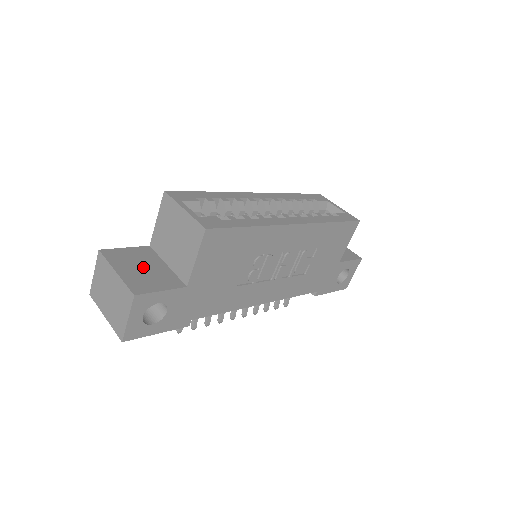
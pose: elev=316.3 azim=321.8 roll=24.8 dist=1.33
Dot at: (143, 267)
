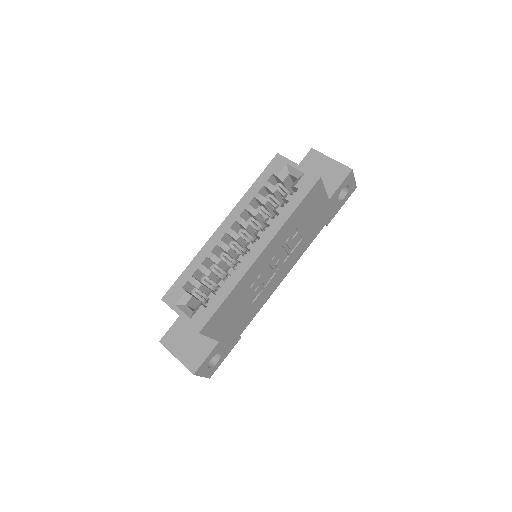
Dot at: (188, 340)
